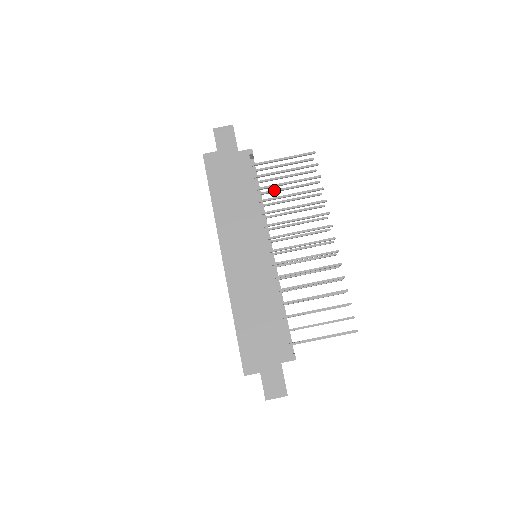
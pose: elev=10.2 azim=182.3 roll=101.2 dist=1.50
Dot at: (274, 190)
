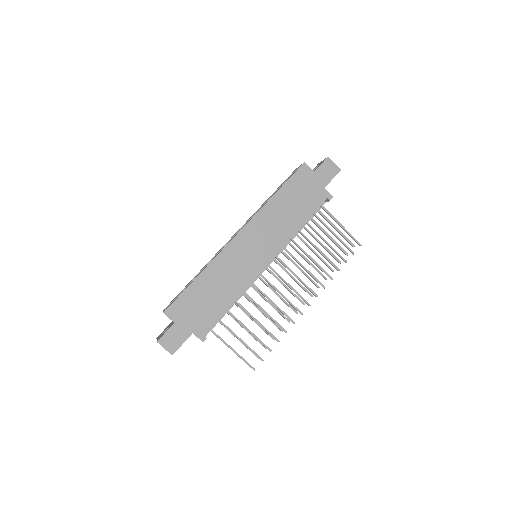
Dot at: occluded
